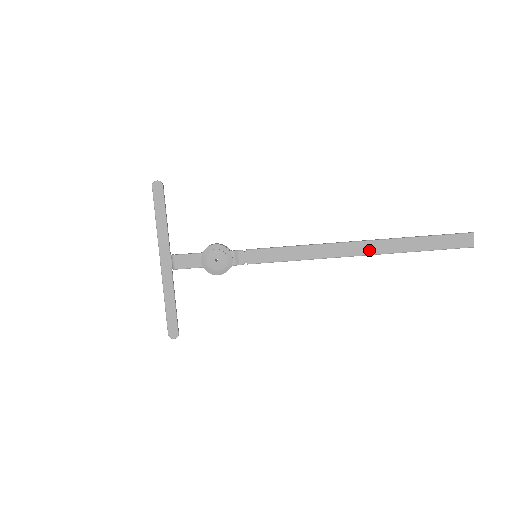
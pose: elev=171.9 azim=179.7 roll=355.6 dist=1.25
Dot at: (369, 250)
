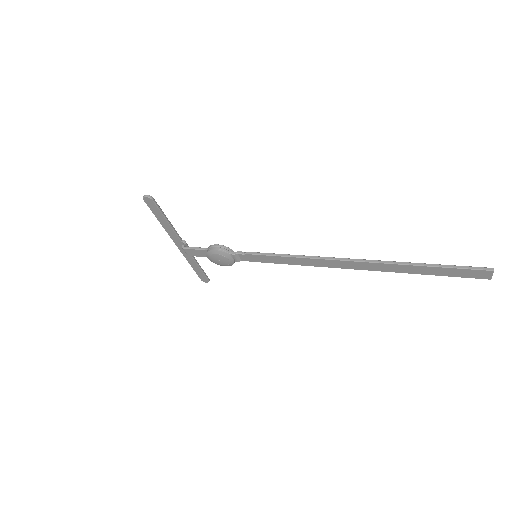
Dot at: (367, 268)
